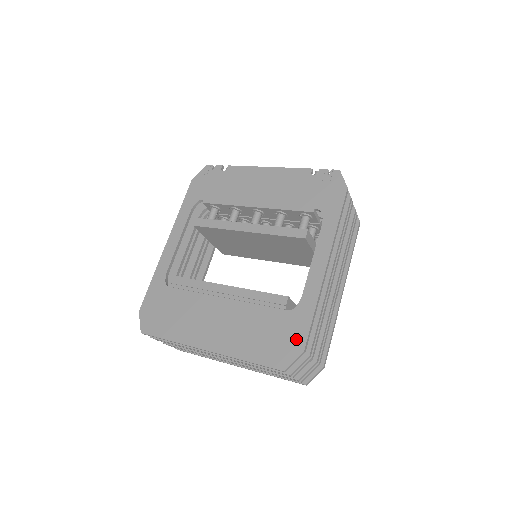
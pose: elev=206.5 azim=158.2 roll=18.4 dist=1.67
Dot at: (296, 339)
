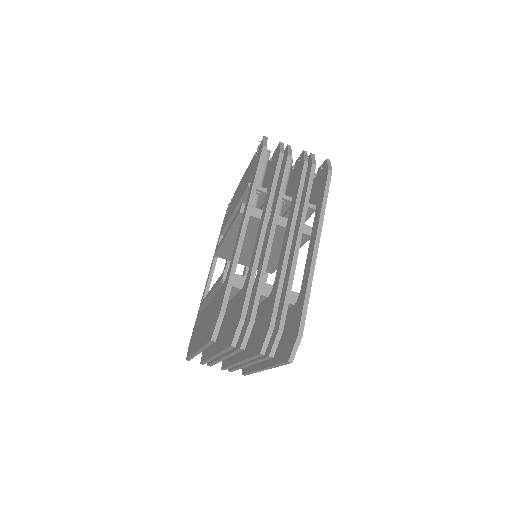
Dot at: (220, 305)
